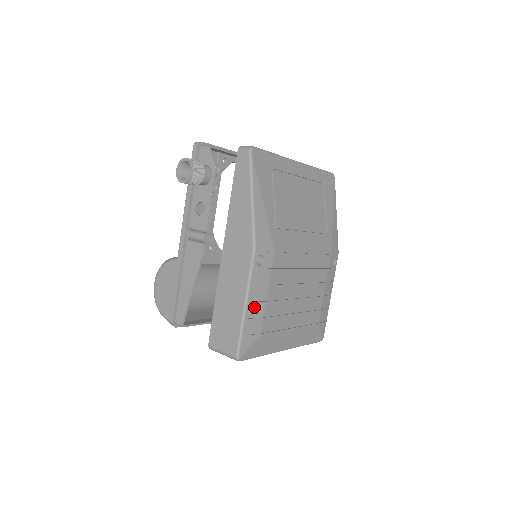
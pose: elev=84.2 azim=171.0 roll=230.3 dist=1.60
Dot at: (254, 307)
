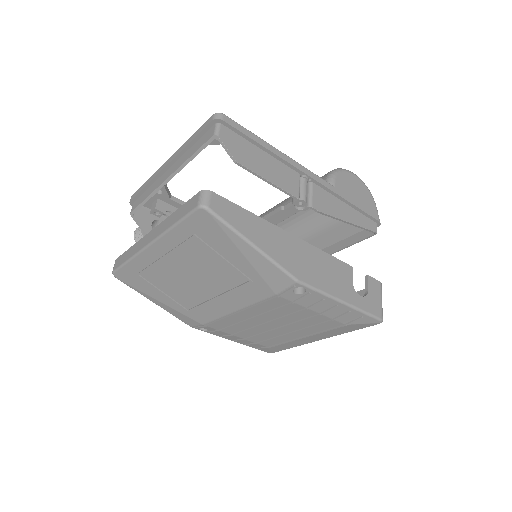
Dot at: (239, 341)
